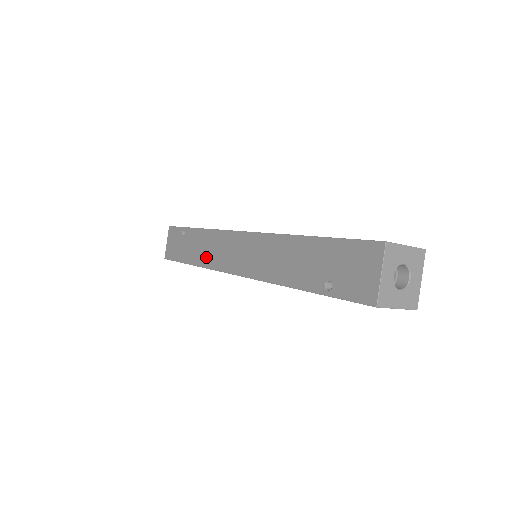
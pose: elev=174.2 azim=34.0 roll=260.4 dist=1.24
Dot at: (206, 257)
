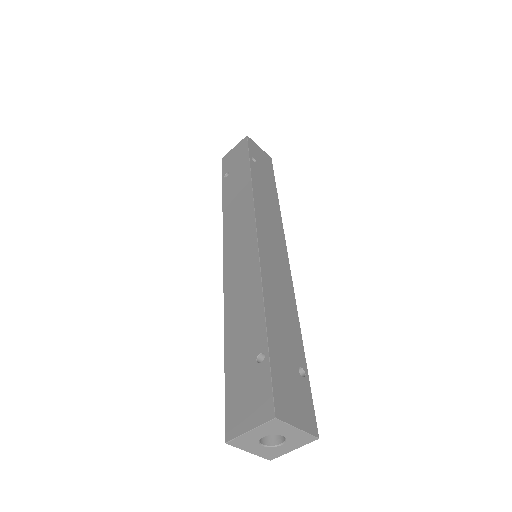
Dot at: occluded
